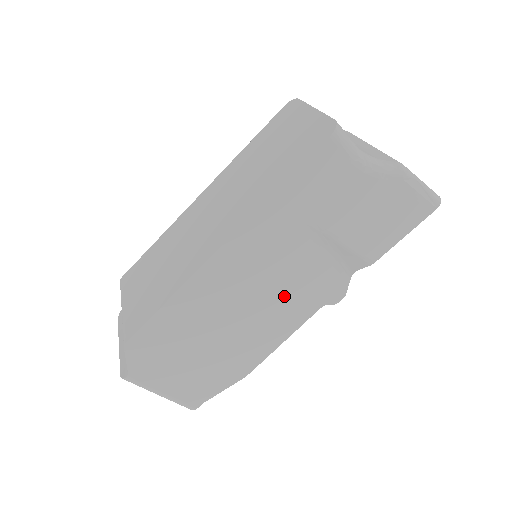
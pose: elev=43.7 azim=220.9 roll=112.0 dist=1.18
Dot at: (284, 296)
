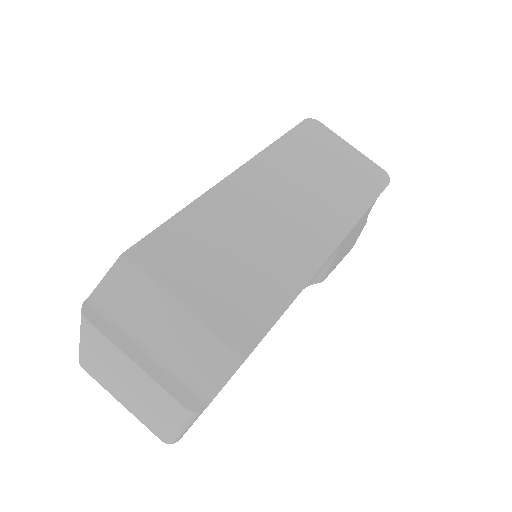
Dot at: occluded
